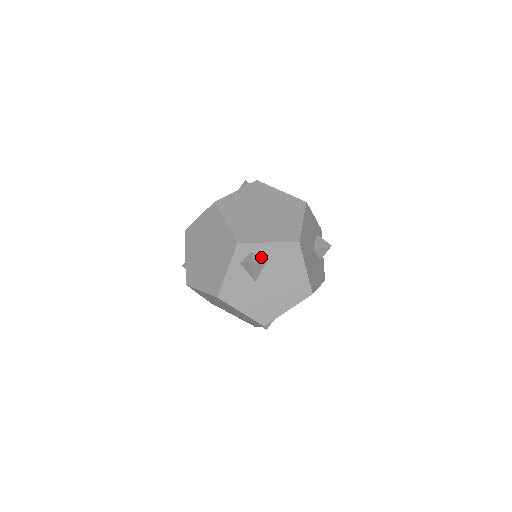
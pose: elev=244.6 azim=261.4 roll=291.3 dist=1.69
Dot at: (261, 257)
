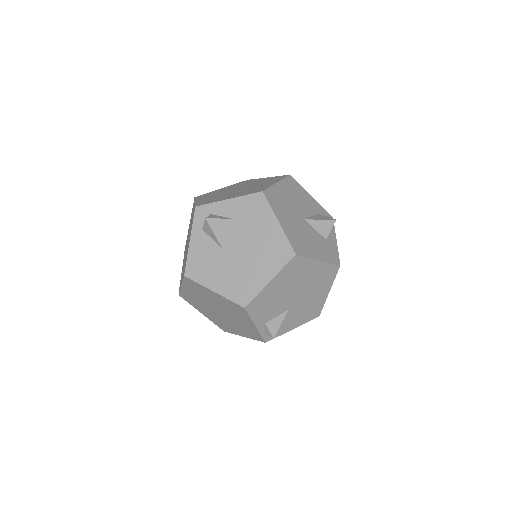
Dot at: (222, 217)
